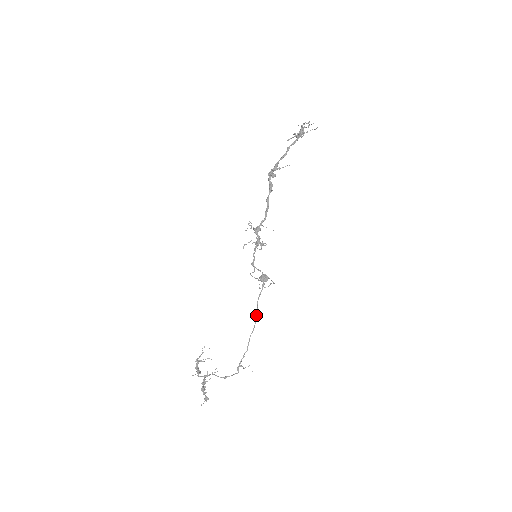
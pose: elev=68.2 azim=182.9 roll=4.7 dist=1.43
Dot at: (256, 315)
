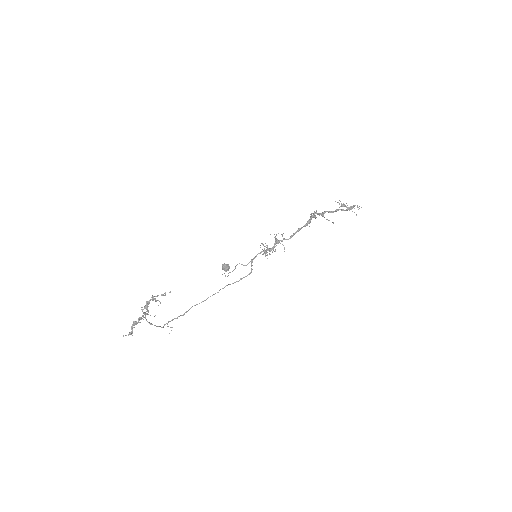
Dot at: occluded
